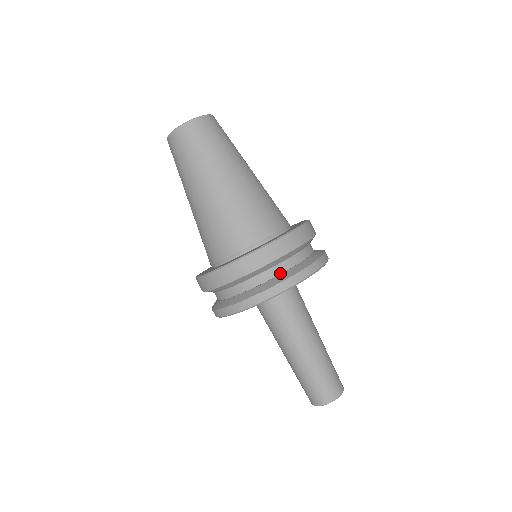
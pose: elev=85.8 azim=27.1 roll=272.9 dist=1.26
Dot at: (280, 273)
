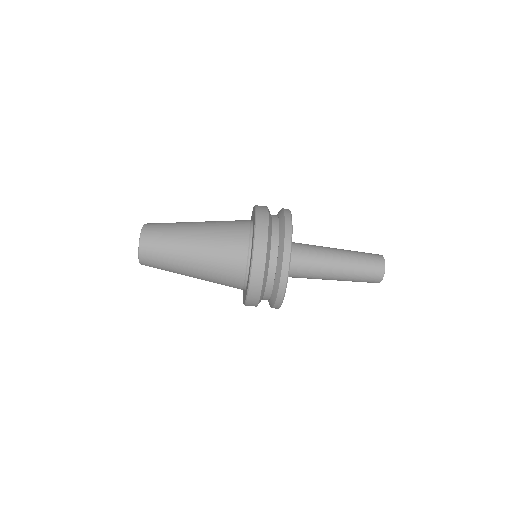
Dot at: (271, 291)
